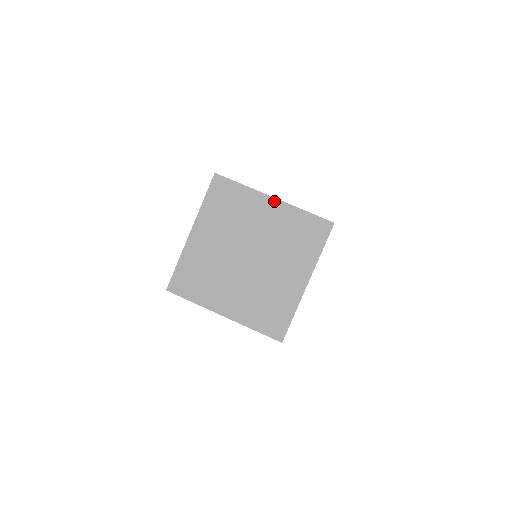
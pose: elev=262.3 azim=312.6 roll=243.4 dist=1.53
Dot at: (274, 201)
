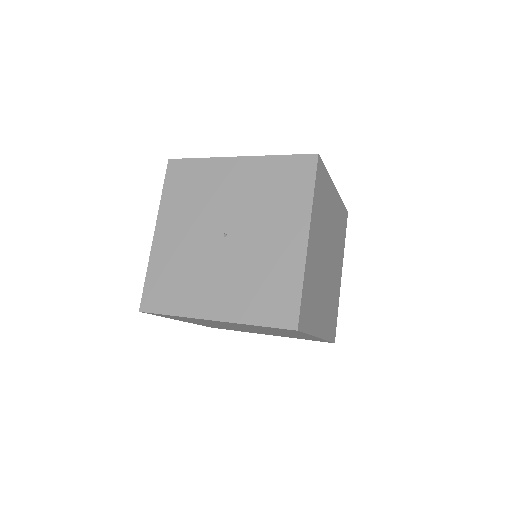
Dot at: (216, 321)
